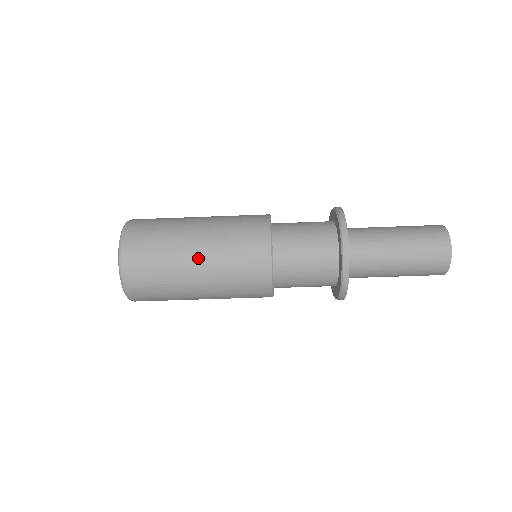
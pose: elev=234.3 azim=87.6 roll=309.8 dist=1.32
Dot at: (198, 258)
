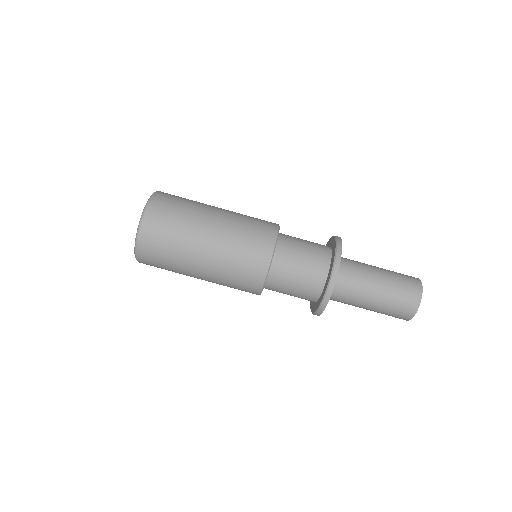
Dot at: (204, 261)
